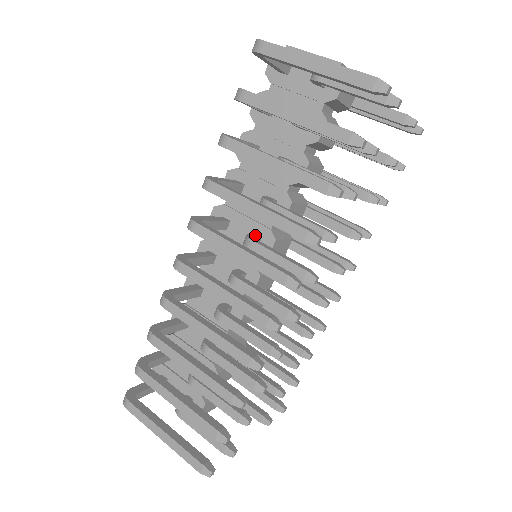
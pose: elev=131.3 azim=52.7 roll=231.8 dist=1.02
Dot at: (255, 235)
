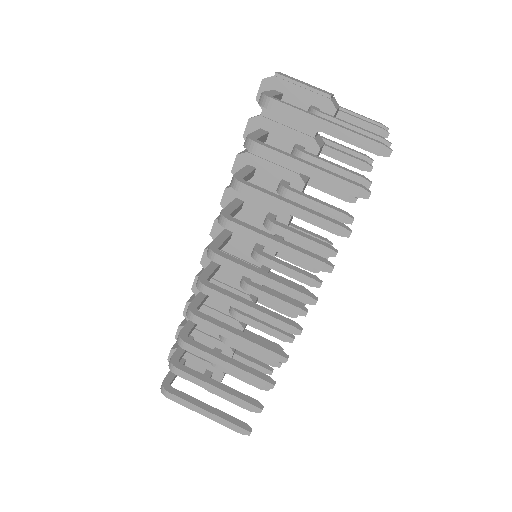
Dot at: (259, 245)
